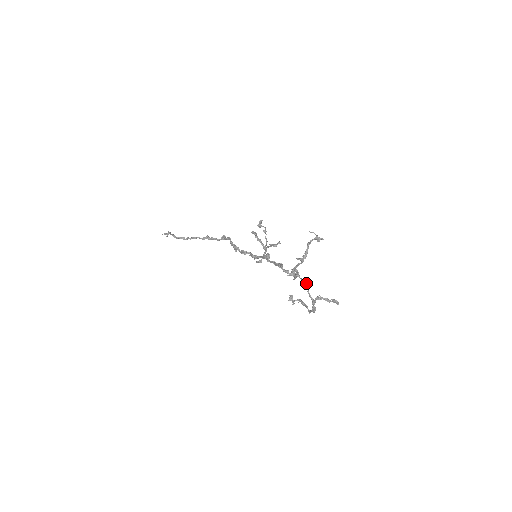
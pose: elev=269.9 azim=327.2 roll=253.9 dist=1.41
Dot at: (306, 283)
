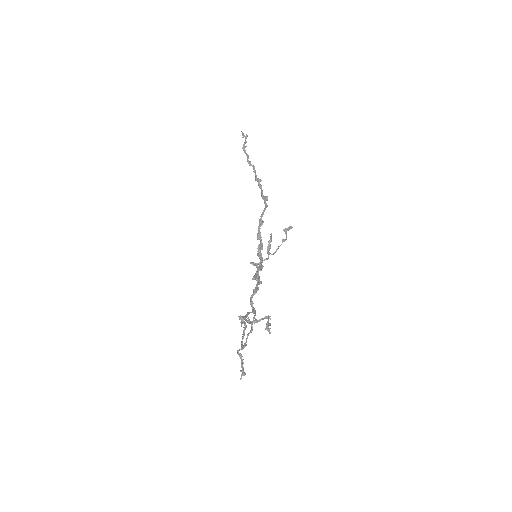
Dot at: (252, 328)
